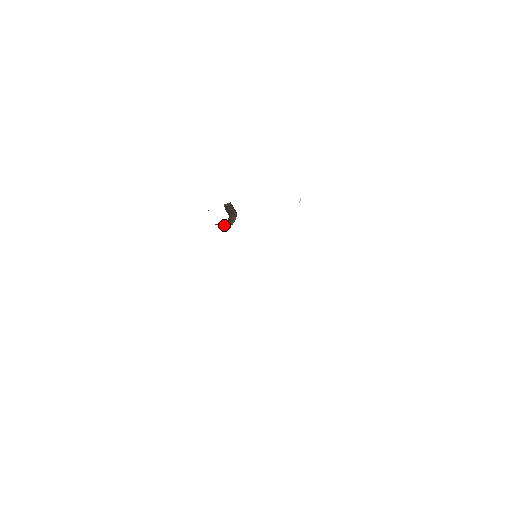
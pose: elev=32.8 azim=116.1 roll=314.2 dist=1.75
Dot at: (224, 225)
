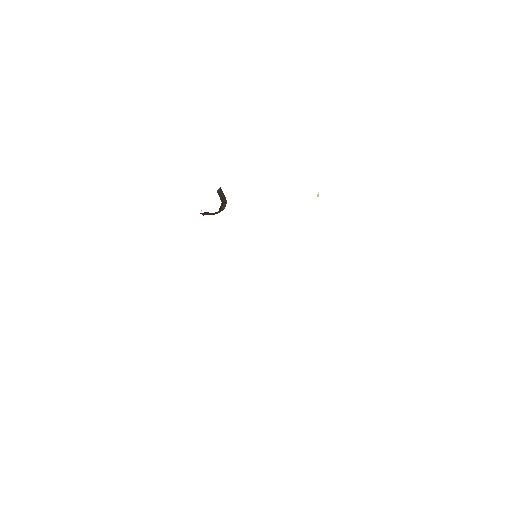
Dot at: (210, 214)
